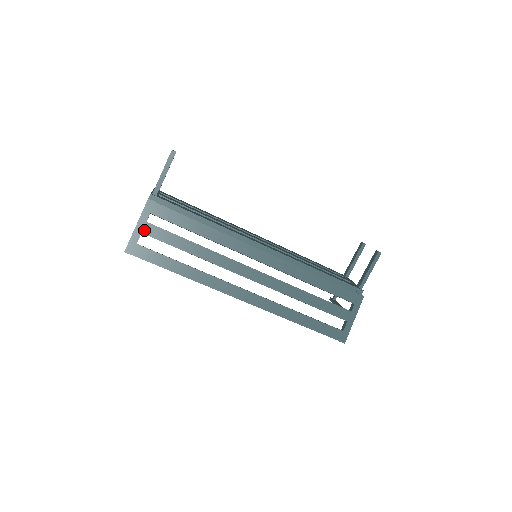
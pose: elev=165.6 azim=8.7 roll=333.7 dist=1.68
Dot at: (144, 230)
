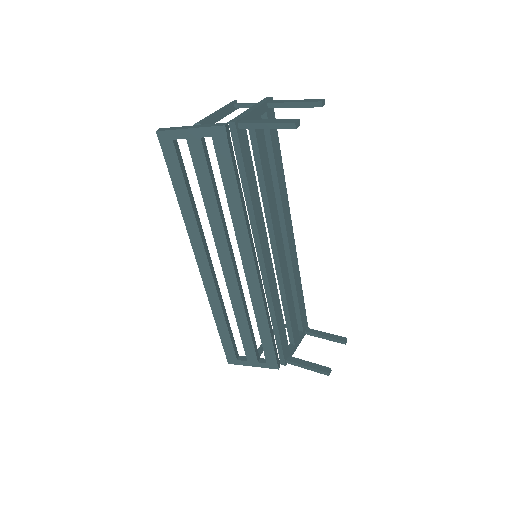
Dot at: (191, 140)
